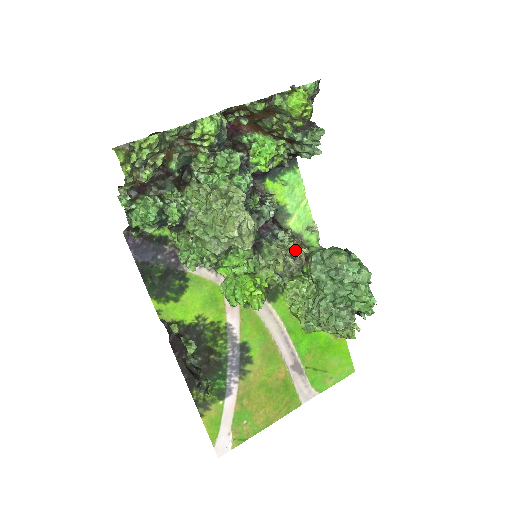
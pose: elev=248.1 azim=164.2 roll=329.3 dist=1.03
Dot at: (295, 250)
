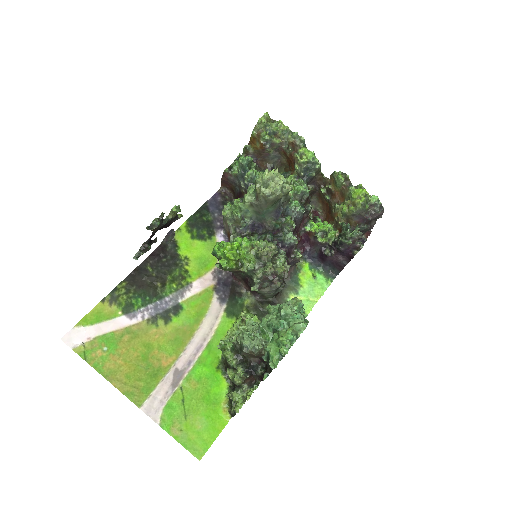
Dot at: (279, 267)
